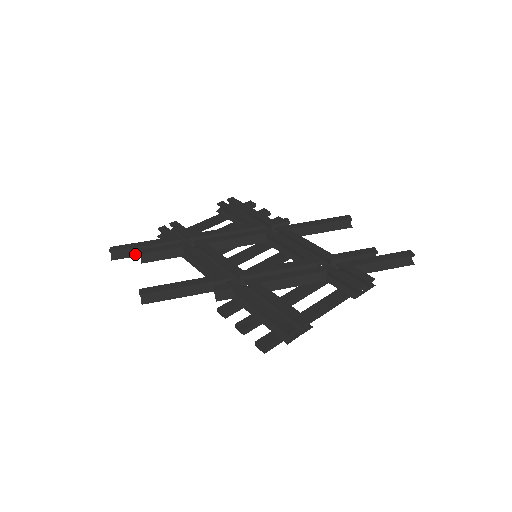
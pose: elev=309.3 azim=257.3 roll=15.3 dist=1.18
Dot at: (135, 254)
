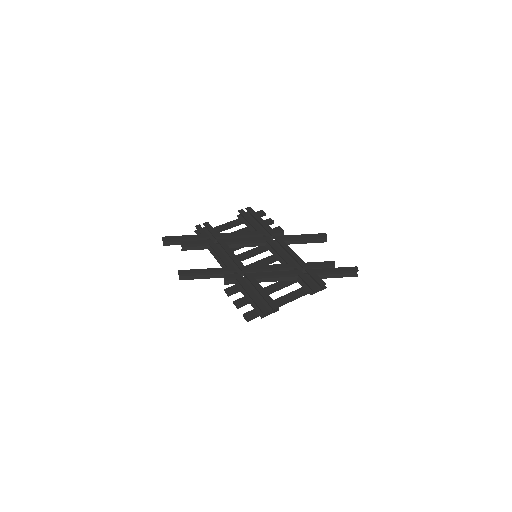
Dot at: (178, 243)
